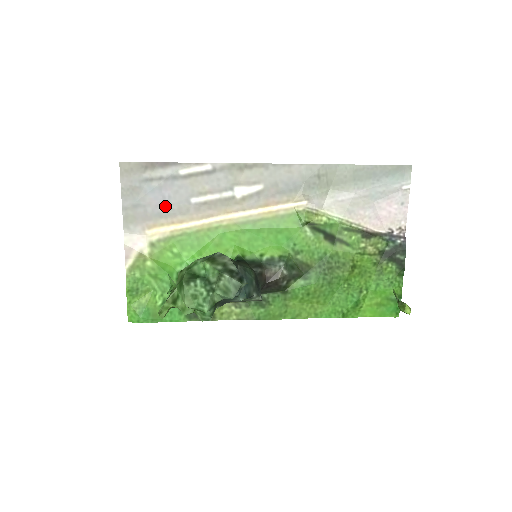
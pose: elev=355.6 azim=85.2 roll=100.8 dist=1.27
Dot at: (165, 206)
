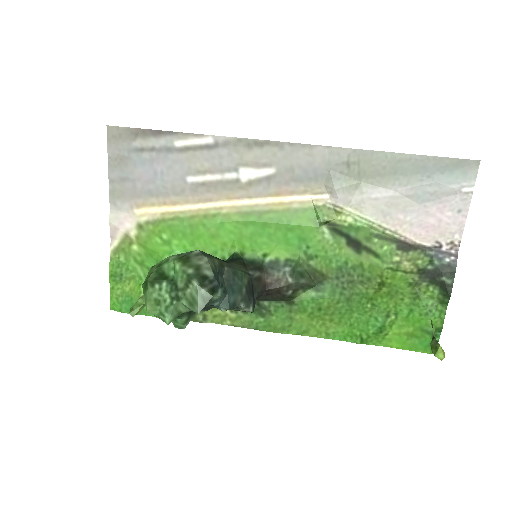
Dot at: (157, 183)
